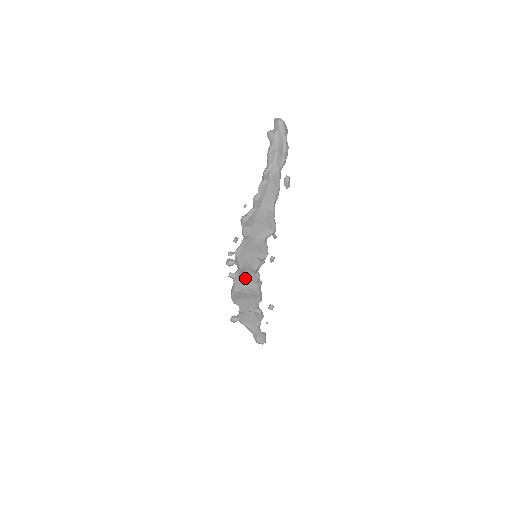
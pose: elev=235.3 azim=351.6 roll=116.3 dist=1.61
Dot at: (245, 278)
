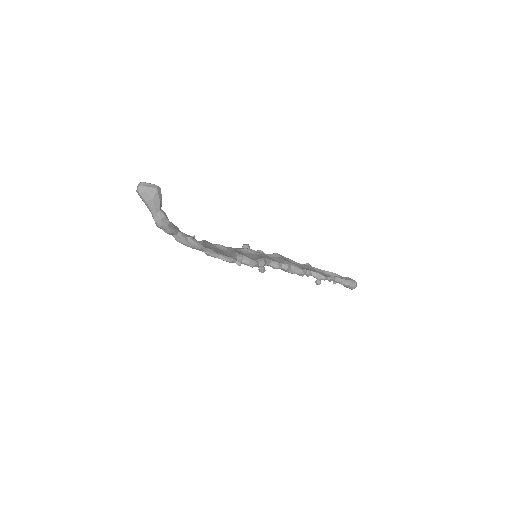
Dot at: occluded
